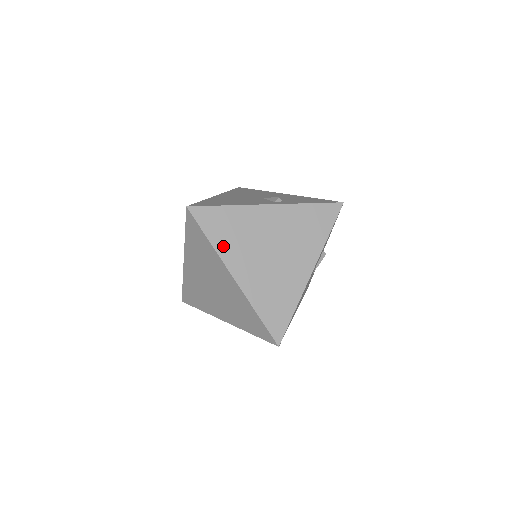
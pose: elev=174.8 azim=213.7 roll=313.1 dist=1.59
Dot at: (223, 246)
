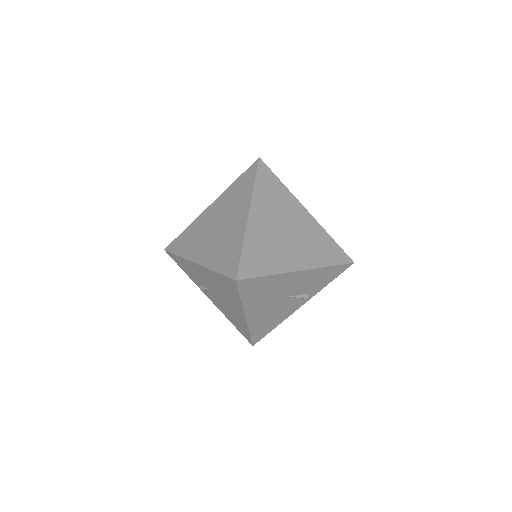
Dot at: (260, 194)
